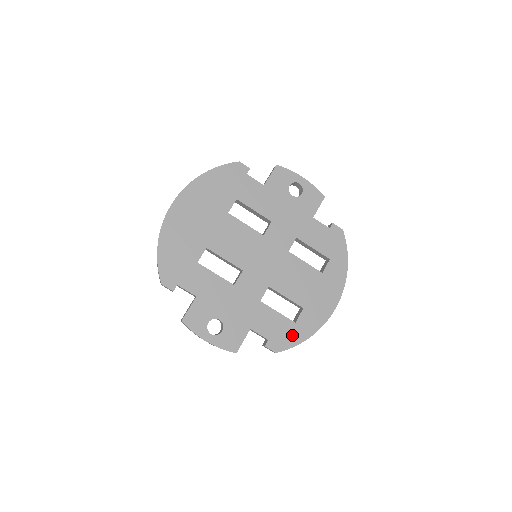
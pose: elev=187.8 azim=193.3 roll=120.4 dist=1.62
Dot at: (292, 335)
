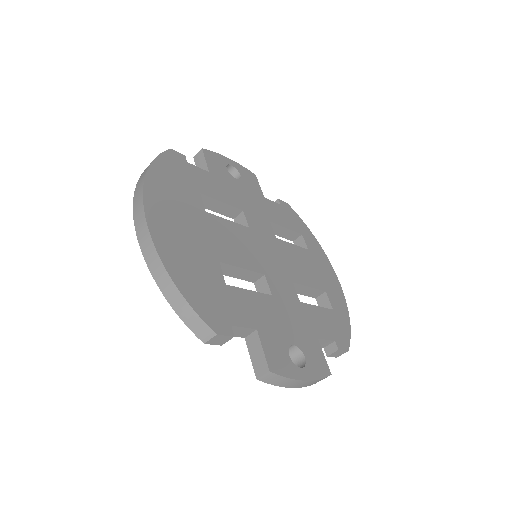
Dot at: (341, 324)
